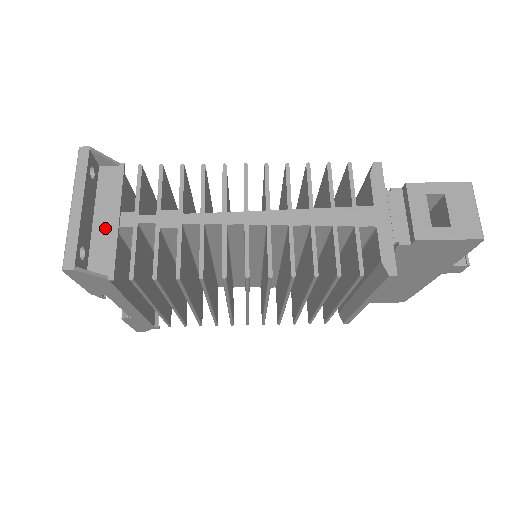
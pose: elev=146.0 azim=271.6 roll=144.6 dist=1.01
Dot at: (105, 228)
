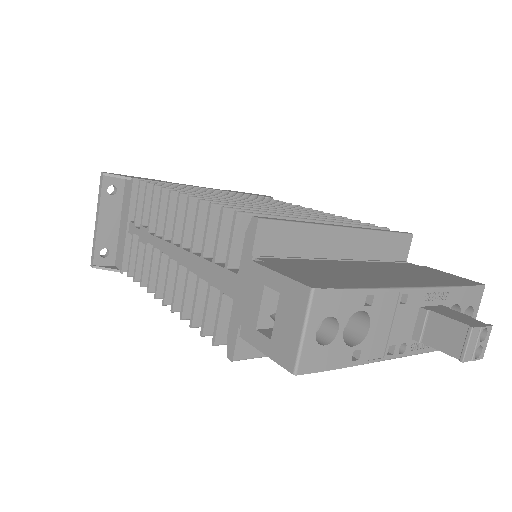
Dot at: (122, 232)
